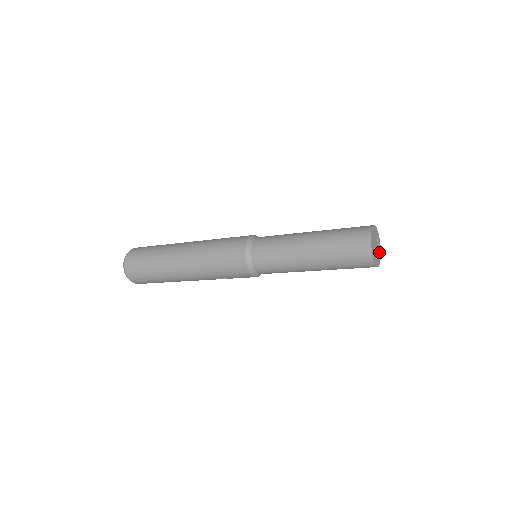
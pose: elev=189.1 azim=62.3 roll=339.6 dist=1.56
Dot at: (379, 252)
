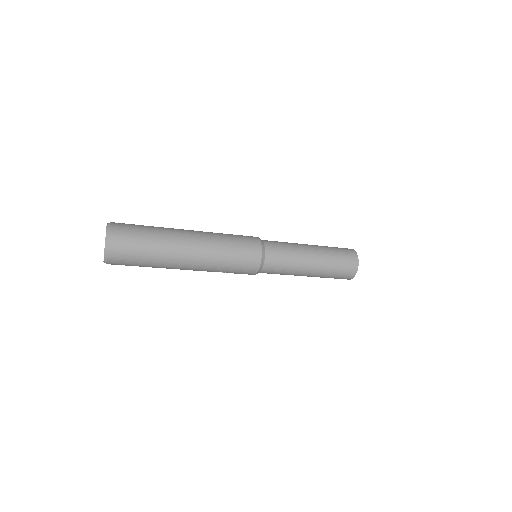
Dot at: occluded
